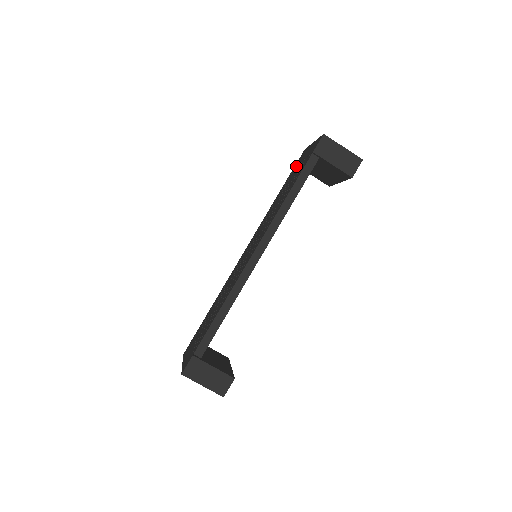
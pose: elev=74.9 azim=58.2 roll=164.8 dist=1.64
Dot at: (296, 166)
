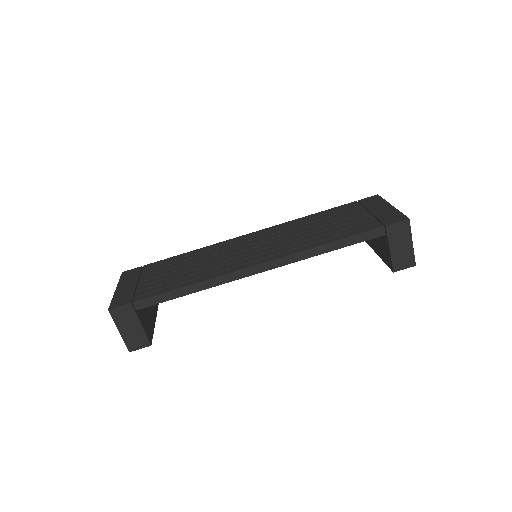
Dot at: (358, 206)
